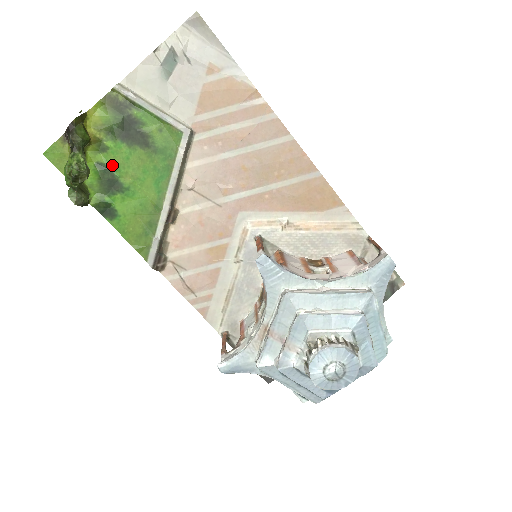
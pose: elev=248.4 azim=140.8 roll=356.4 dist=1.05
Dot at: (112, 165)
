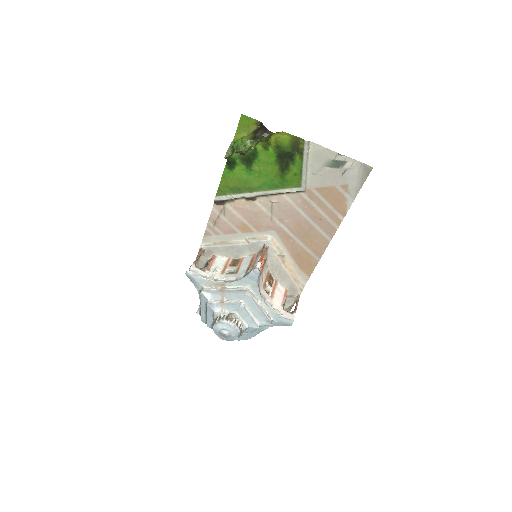
Dot at: (259, 156)
